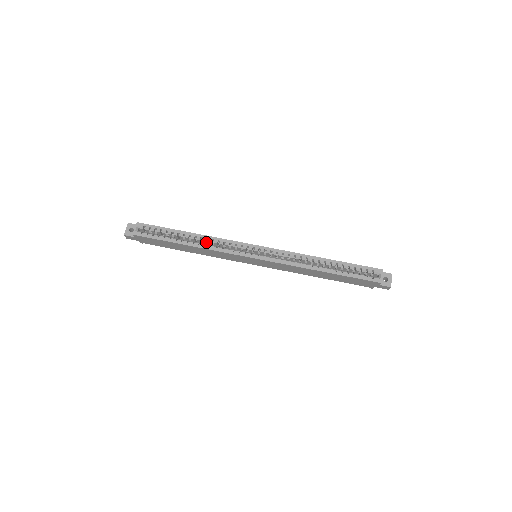
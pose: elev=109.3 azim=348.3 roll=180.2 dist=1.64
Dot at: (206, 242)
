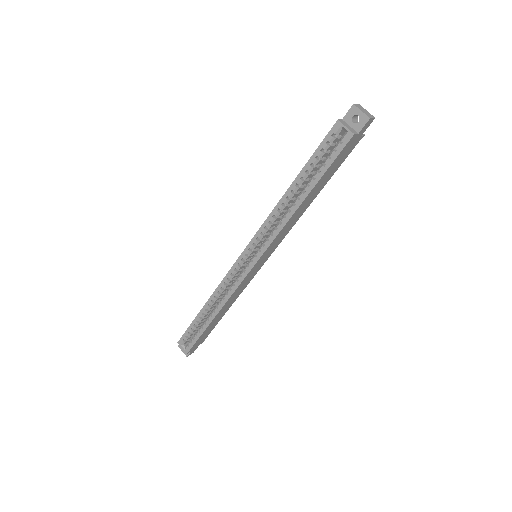
Dot at: (219, 298)
